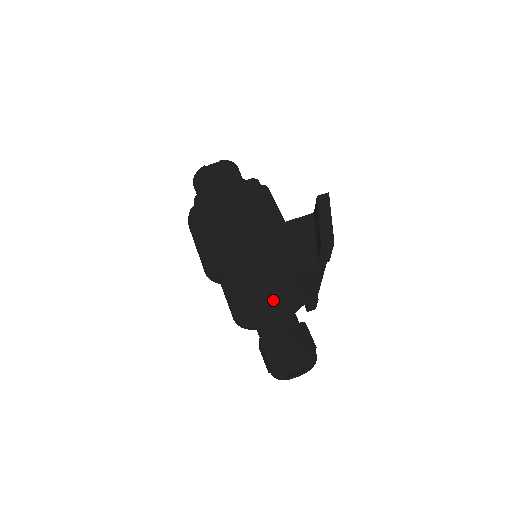
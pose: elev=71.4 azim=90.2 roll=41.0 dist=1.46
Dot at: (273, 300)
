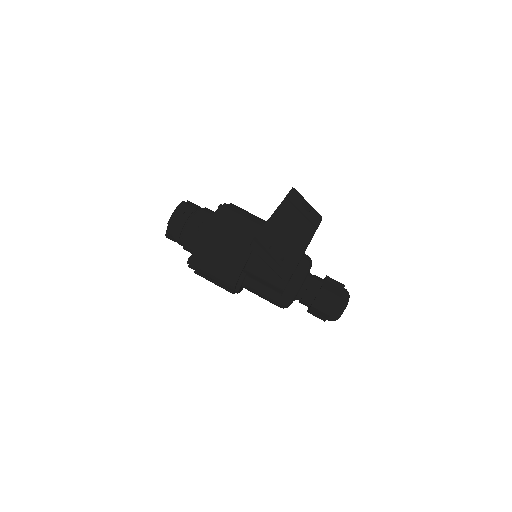
Dot at: (293, 300)
